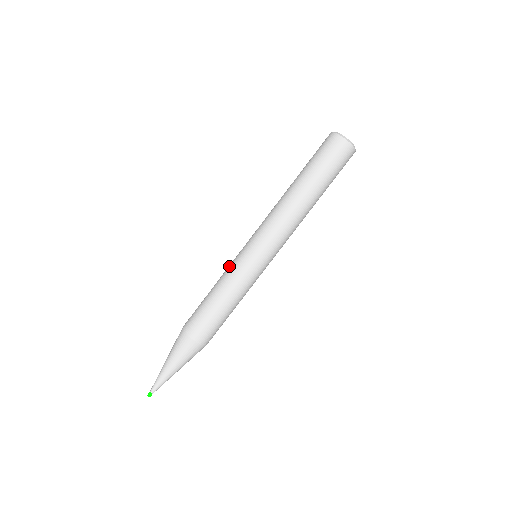
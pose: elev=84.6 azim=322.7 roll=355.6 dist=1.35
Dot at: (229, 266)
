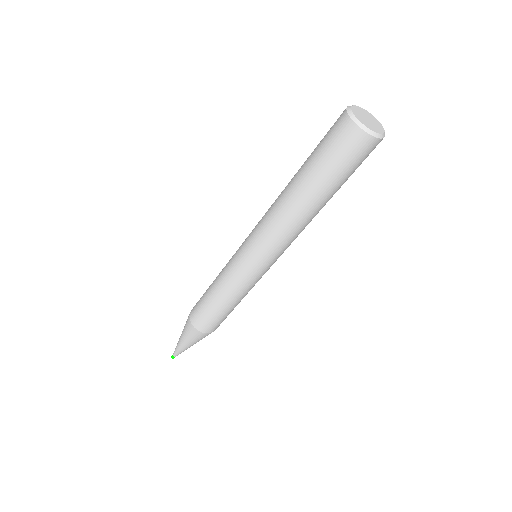
Dot at: occluded
